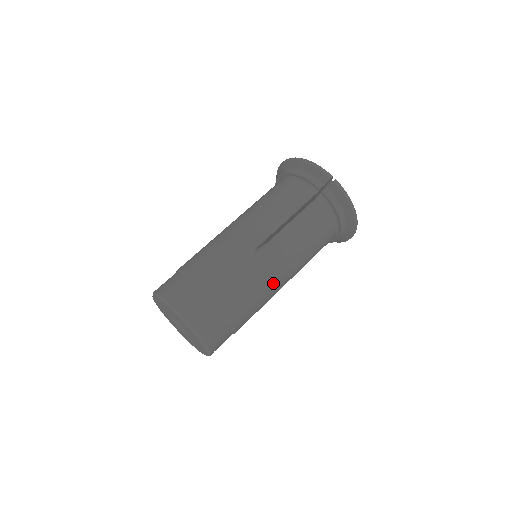
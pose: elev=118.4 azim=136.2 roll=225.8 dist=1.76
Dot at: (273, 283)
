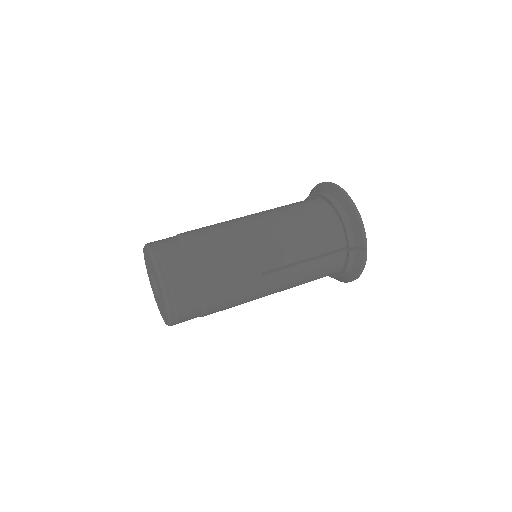
Dot at: occluded
